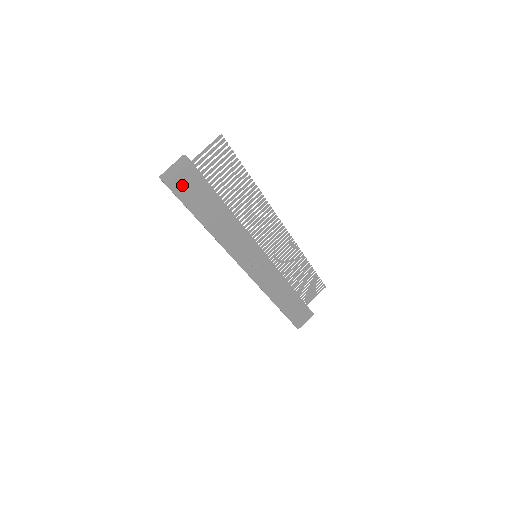
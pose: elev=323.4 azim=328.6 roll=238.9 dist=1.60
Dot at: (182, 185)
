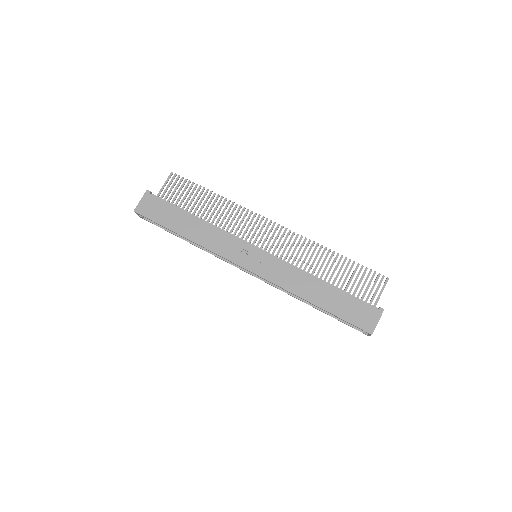
Dot at: (145, 208)
